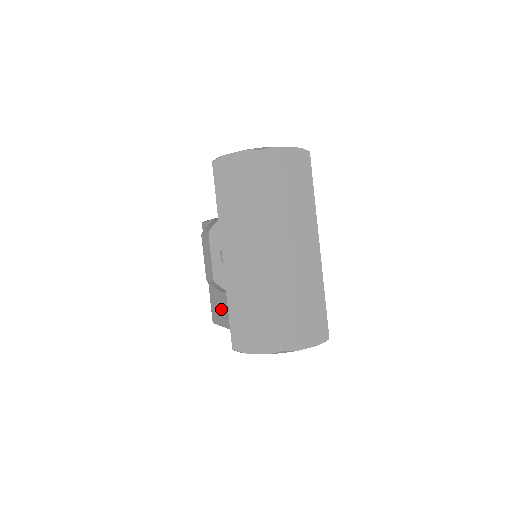
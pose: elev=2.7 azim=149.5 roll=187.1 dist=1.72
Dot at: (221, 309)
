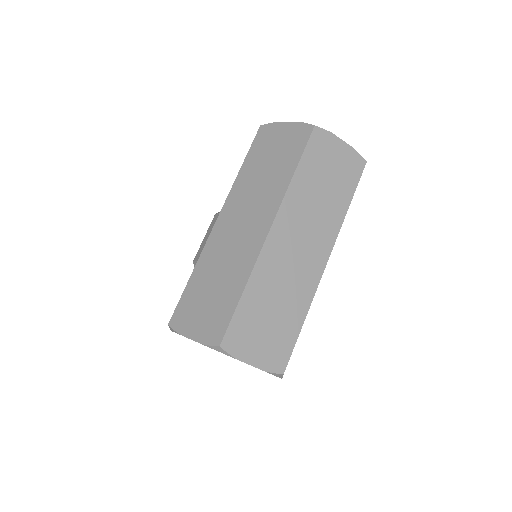
Dot at: occluded
